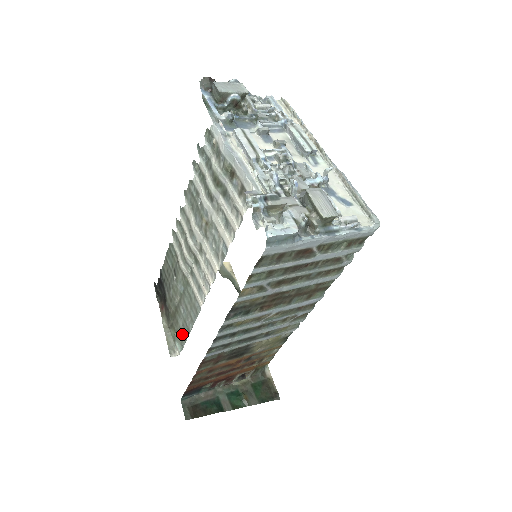
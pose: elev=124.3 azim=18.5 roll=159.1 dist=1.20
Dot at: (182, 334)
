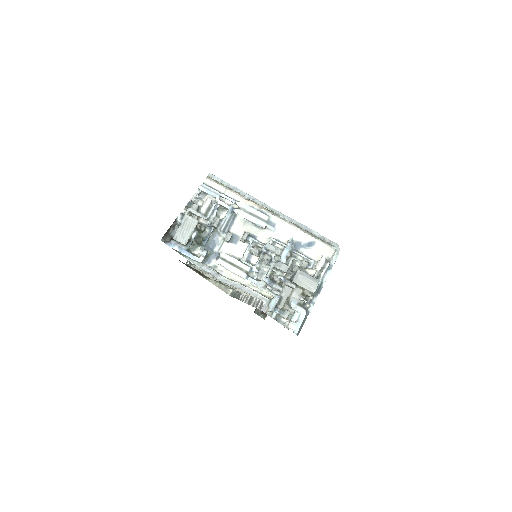
Dot at: occluded
